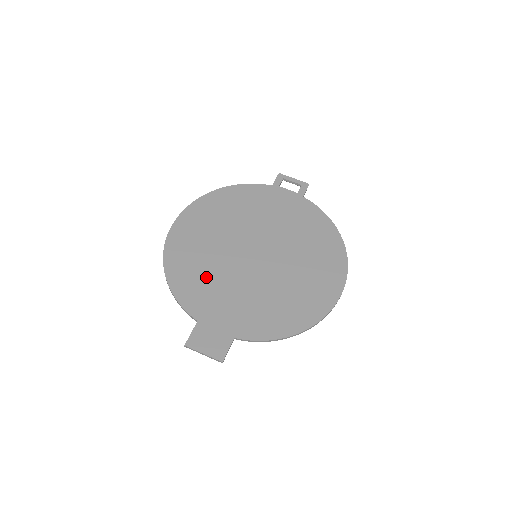
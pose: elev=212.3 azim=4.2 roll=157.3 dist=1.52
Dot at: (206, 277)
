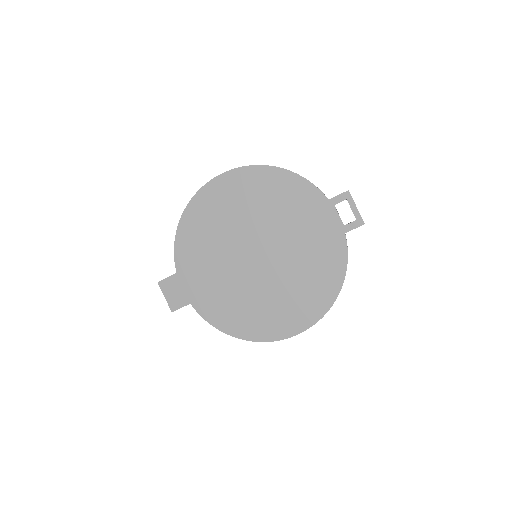
Dot at: (206, 245)
